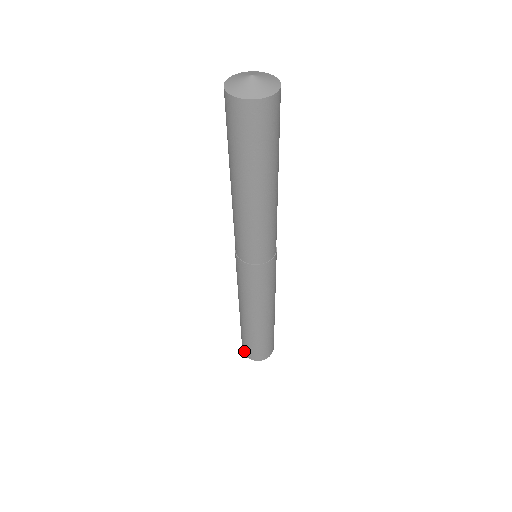
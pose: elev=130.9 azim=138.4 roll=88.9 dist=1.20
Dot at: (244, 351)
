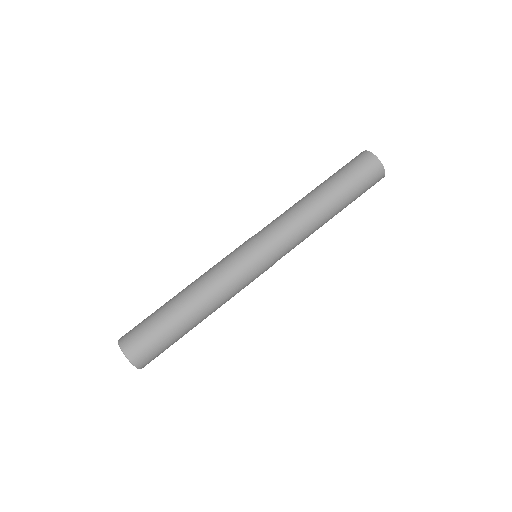
Dot at: (131, 349)
